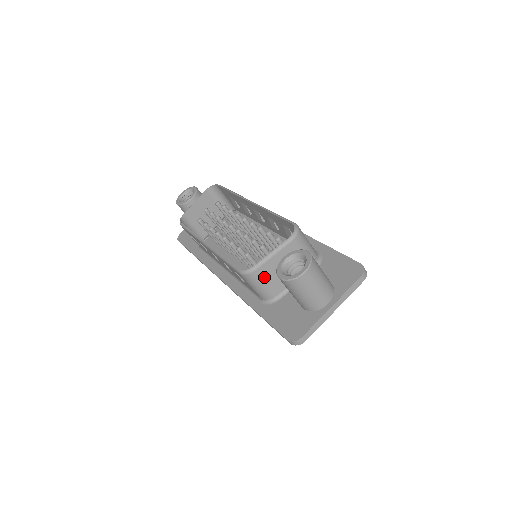
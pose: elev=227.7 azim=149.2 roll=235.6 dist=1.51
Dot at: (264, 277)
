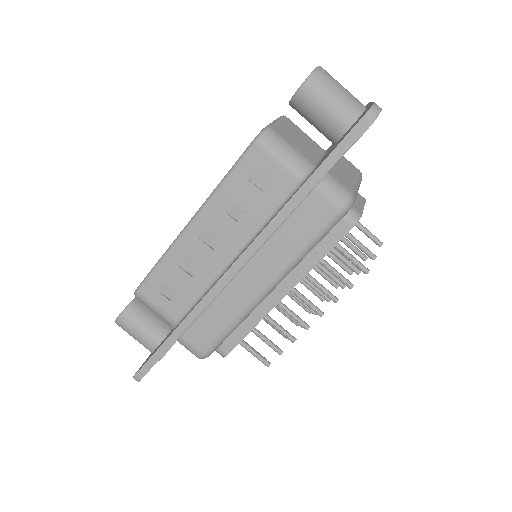
Dot at: (285, 138)
